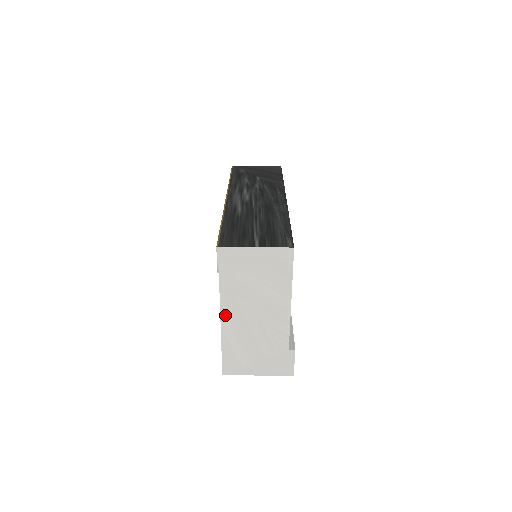
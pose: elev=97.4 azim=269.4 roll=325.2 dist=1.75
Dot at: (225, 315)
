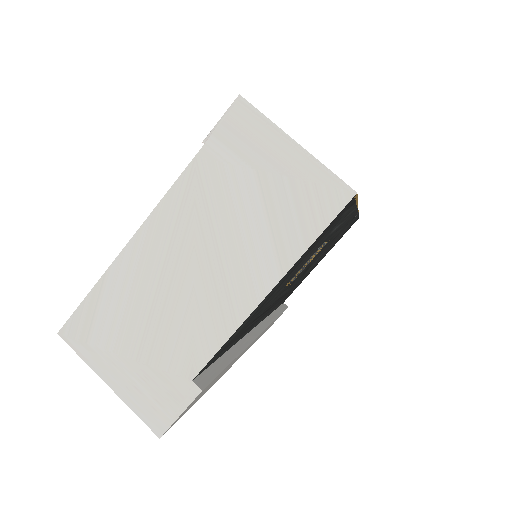
Dot at: (152, 227)
